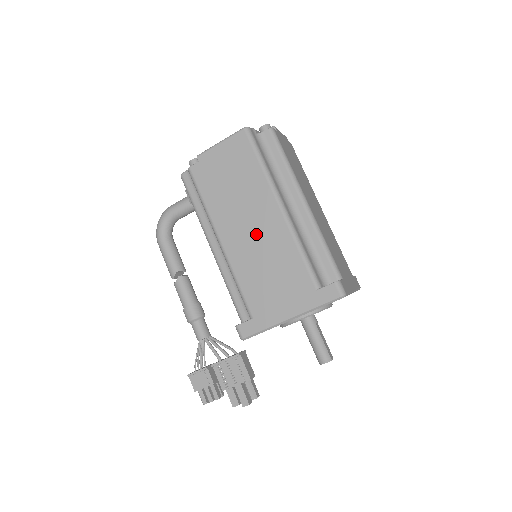
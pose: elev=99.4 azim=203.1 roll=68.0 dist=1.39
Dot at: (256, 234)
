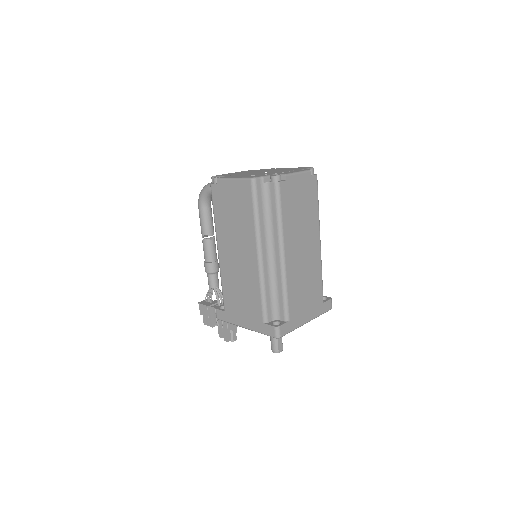
Dot at: (239, 262)
